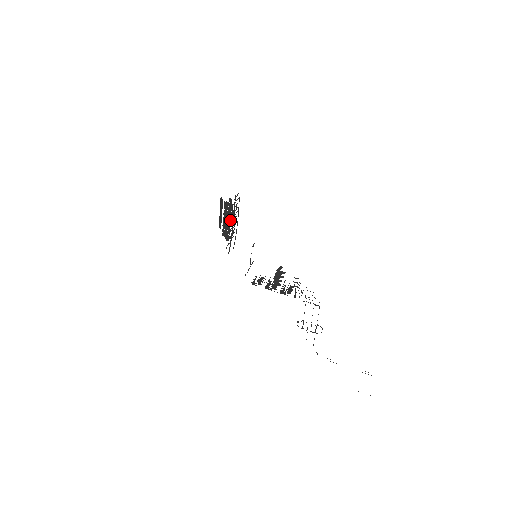
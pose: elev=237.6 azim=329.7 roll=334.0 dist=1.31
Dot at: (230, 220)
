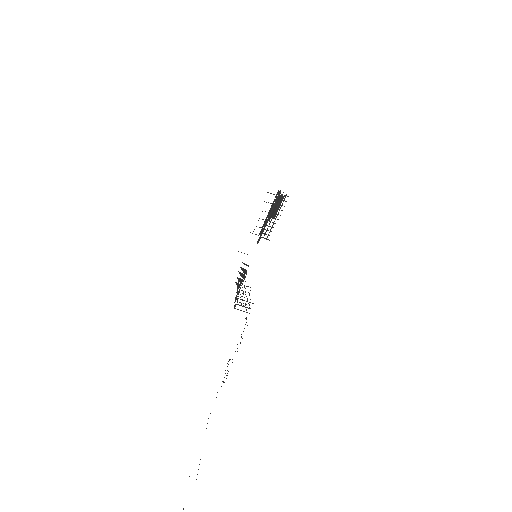
Dot at: occluded
